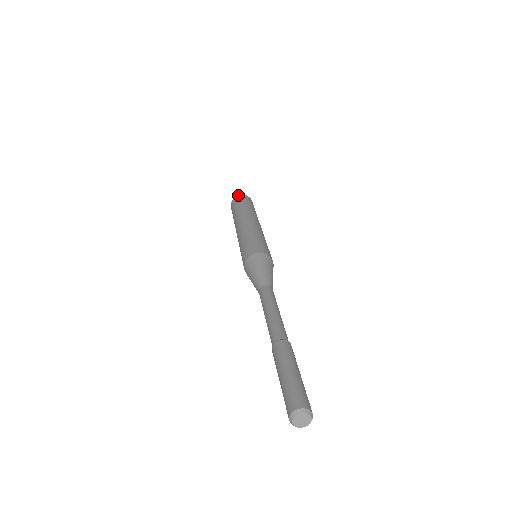
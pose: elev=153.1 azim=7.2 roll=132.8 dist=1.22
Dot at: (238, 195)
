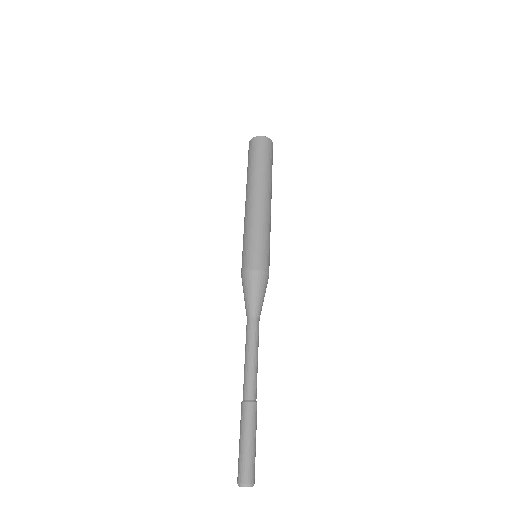
Dot at: (253, 138)
